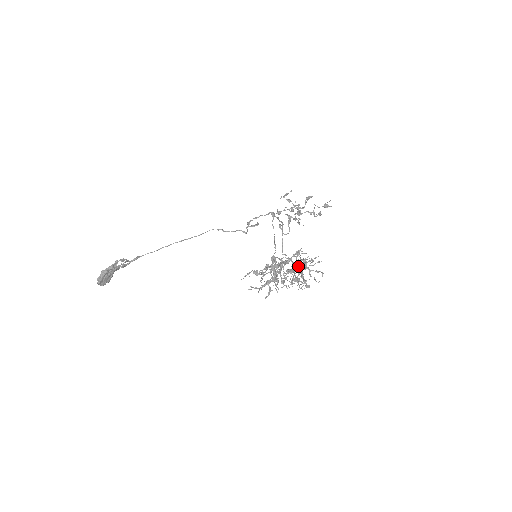
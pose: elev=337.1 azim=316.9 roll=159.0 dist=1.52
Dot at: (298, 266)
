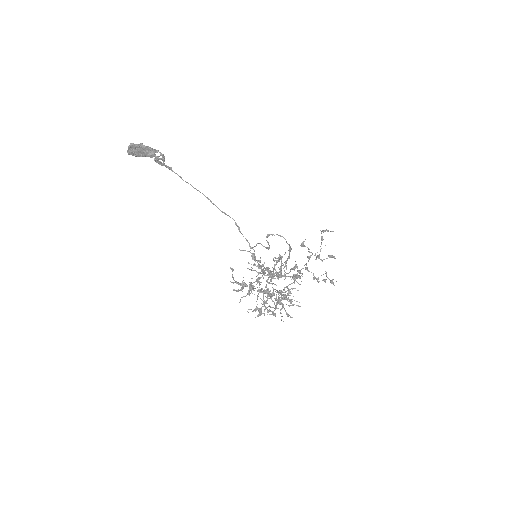
Dot at: (289, 284)
